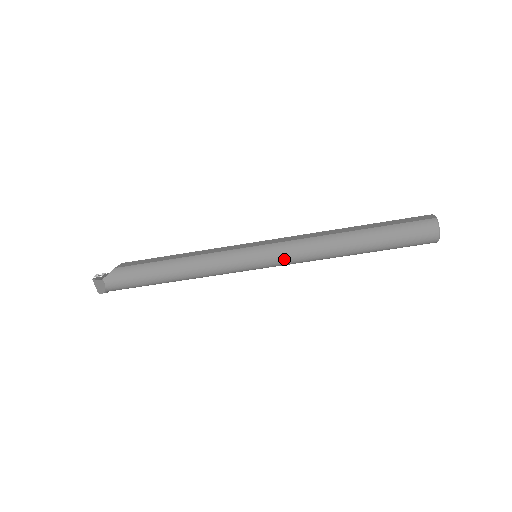
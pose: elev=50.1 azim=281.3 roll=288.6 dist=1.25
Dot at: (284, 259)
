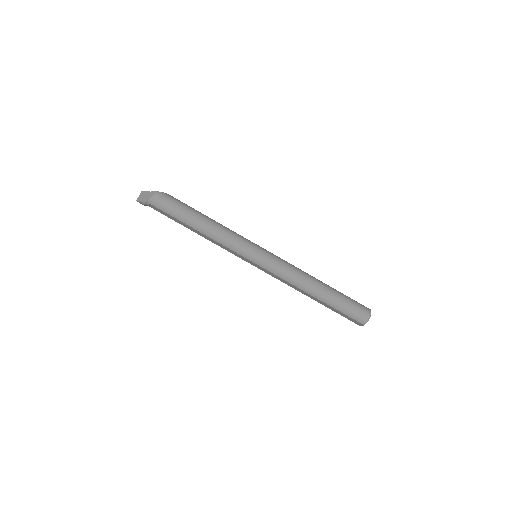
Dot at: (276, 265)
